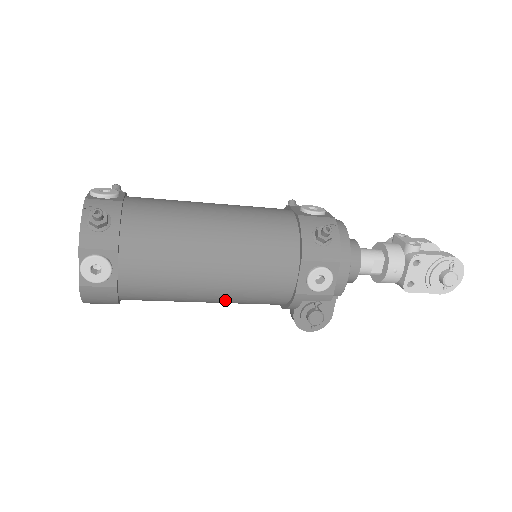
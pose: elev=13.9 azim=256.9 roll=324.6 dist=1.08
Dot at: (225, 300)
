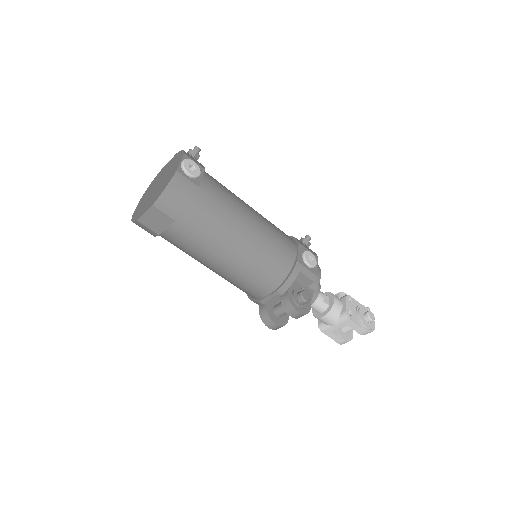
Dot at: (251, 249)
